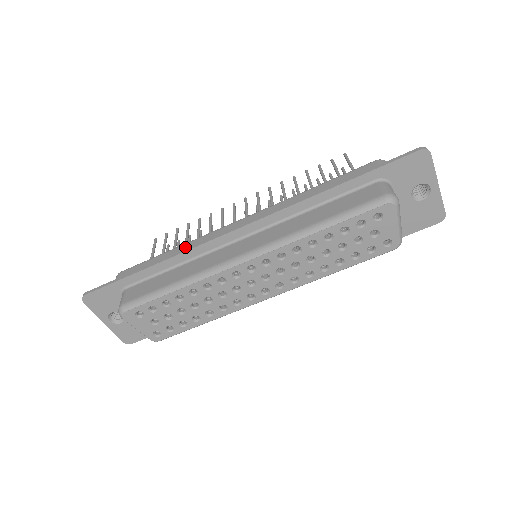
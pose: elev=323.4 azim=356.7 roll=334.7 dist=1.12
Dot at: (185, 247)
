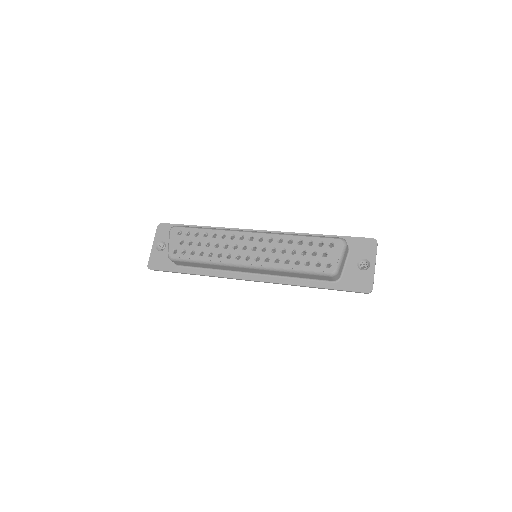
Dot at: occluded
